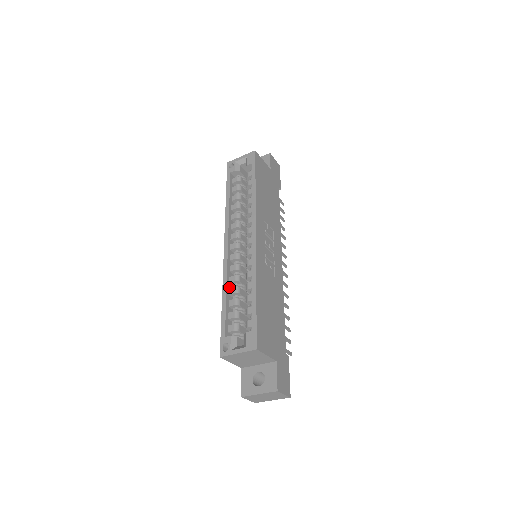
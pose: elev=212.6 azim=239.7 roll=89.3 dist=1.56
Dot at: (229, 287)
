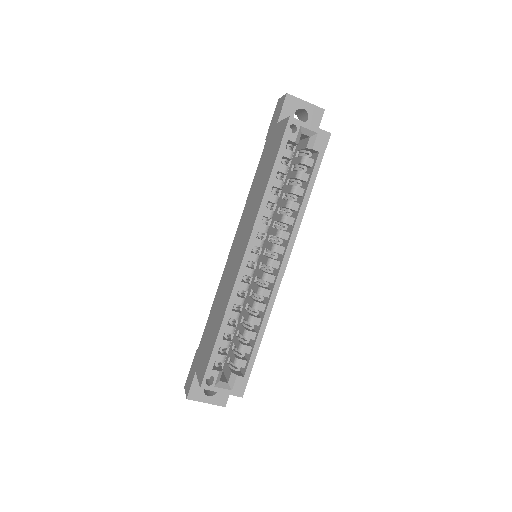
Dot at: (231, 308)
